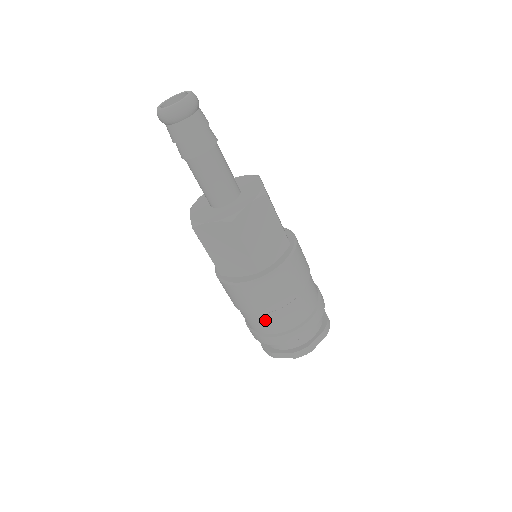
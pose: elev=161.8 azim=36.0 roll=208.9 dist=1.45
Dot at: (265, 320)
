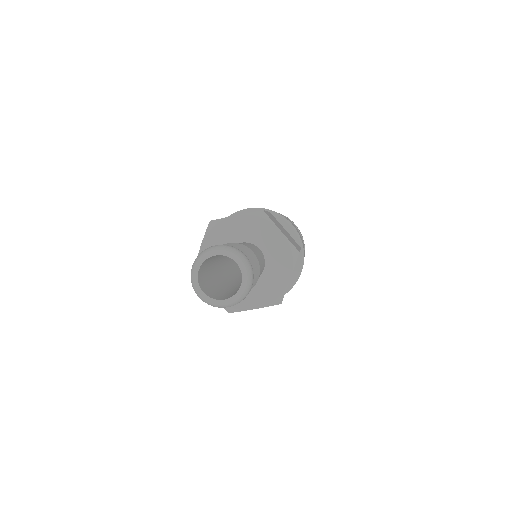
Dot at: occluded
